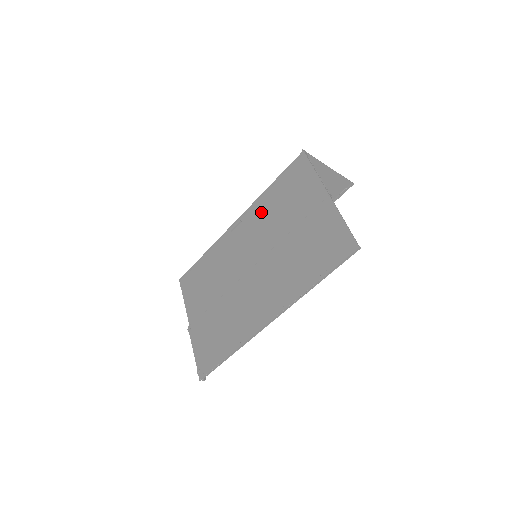
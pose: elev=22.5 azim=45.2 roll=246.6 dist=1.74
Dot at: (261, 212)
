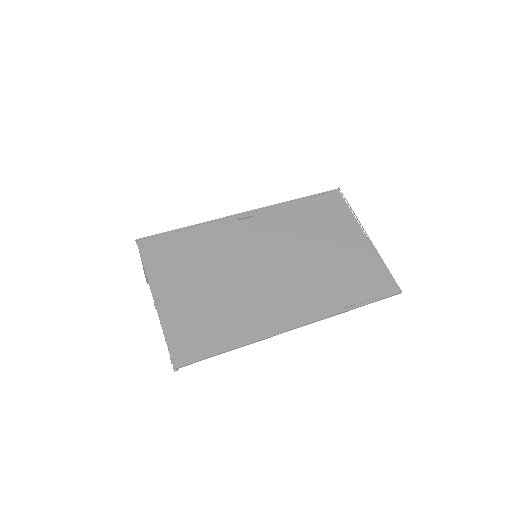
Dot at: (283, 218)
